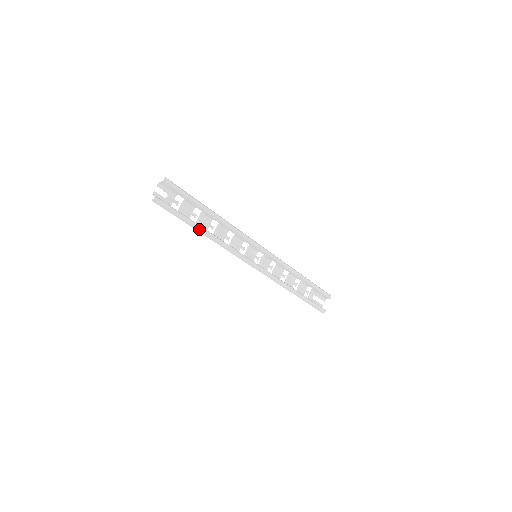
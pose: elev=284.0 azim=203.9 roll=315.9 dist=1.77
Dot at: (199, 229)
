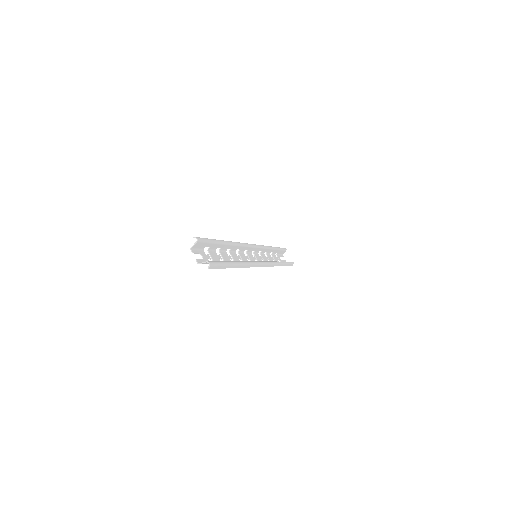
Dot at: (236, 265)
